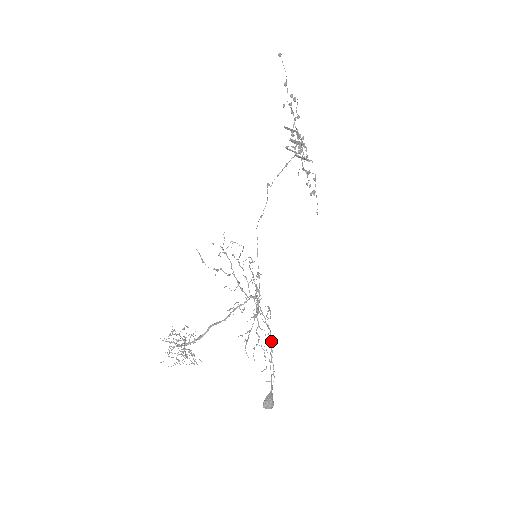
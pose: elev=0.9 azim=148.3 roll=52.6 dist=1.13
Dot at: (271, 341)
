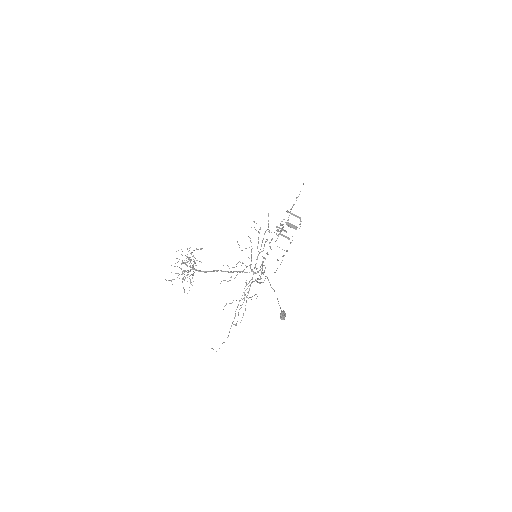
Dot at: occluded
